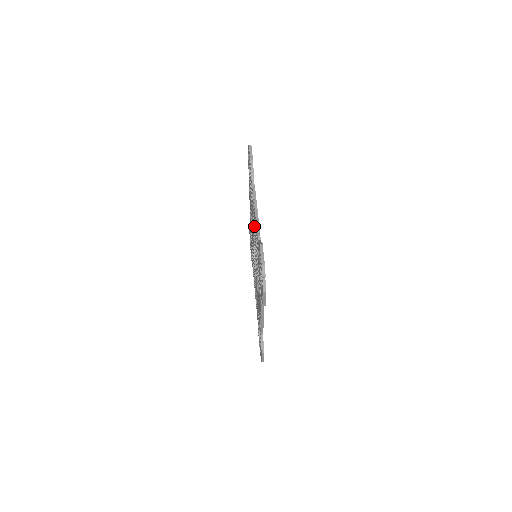
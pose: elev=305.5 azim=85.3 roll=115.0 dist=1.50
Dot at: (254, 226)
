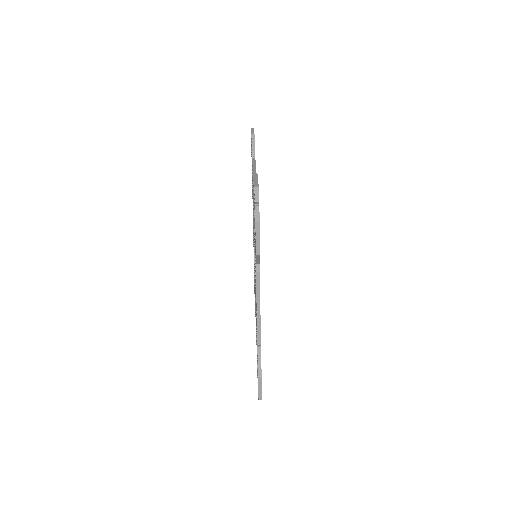
Dot at: occluded
